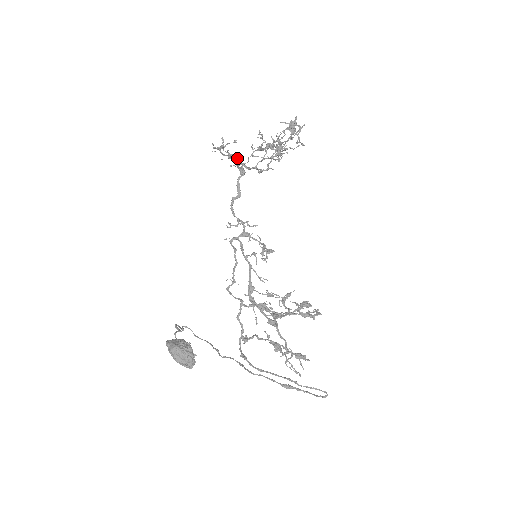
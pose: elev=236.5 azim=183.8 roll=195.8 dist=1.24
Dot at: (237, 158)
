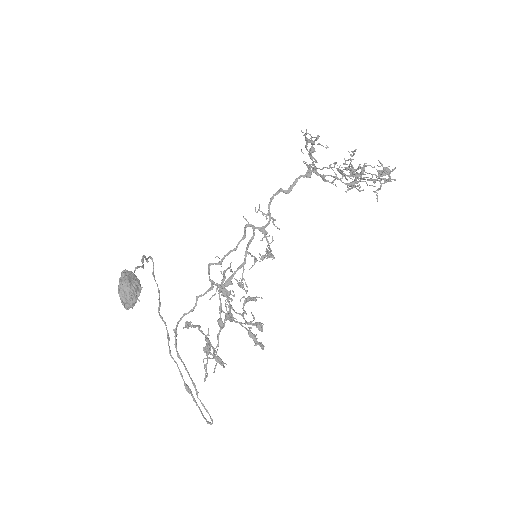
Dot at: (315, 162)
